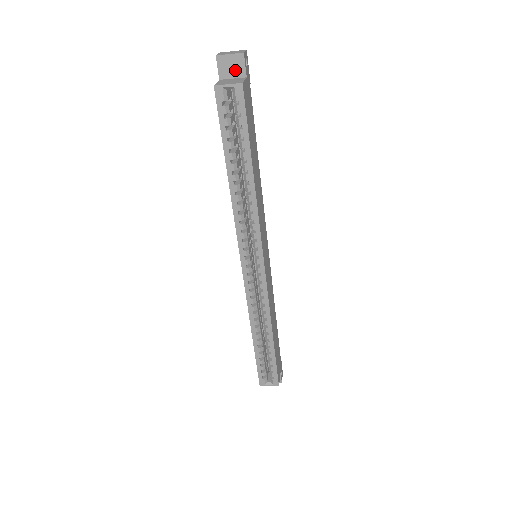
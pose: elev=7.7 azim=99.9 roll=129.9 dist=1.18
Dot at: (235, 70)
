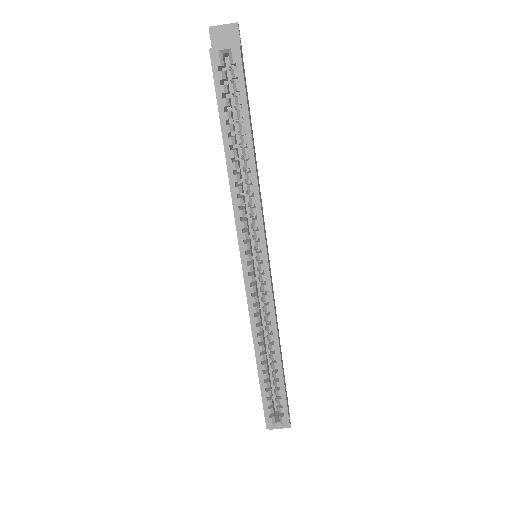
Dot at: (229, 41)
